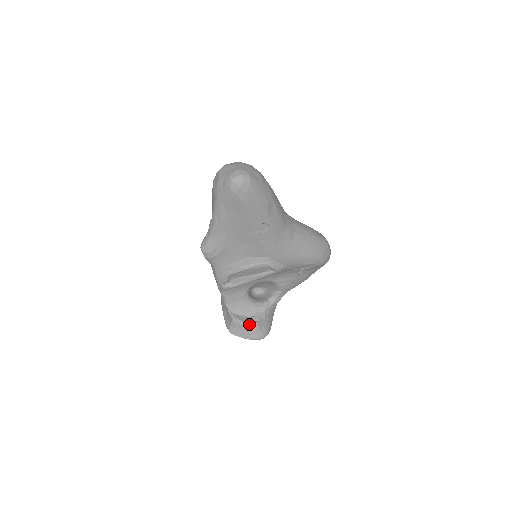
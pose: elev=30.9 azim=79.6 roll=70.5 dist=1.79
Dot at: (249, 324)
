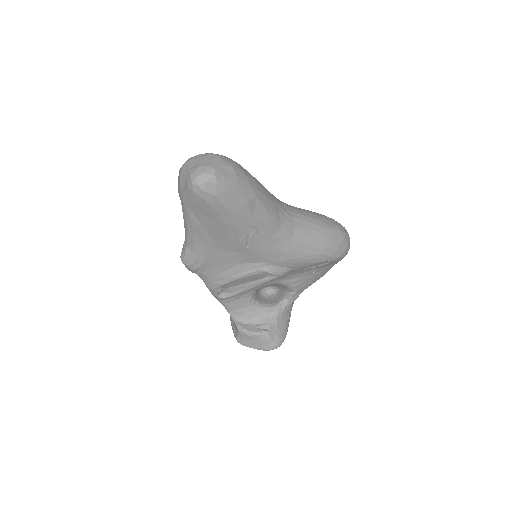
Dot at: (257, 334)
